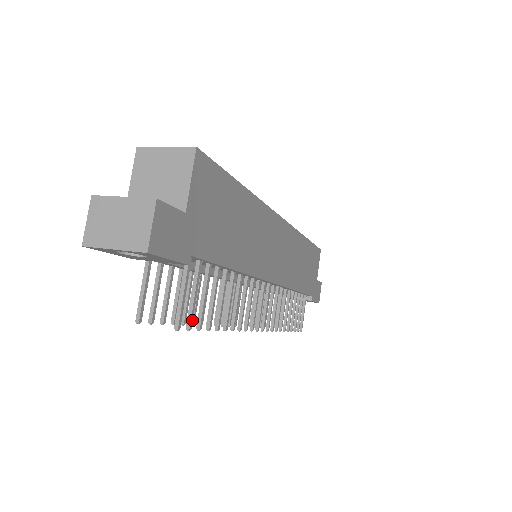
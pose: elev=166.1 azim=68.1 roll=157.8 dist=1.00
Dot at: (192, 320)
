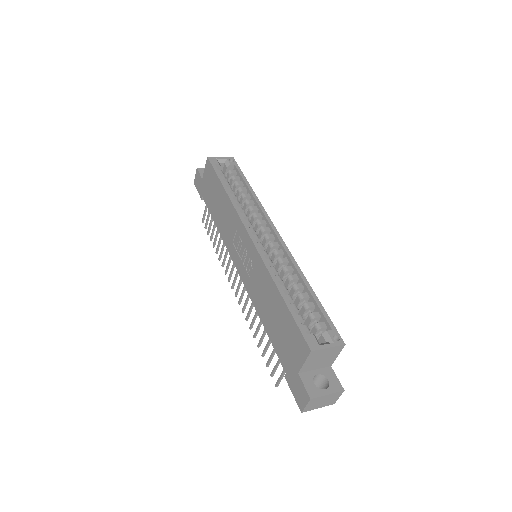
Dot at: occluded
